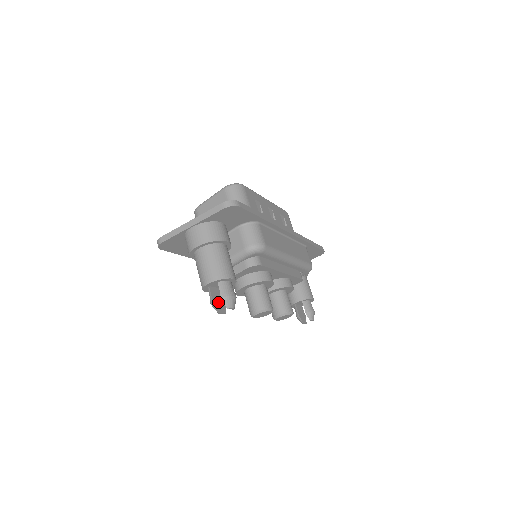
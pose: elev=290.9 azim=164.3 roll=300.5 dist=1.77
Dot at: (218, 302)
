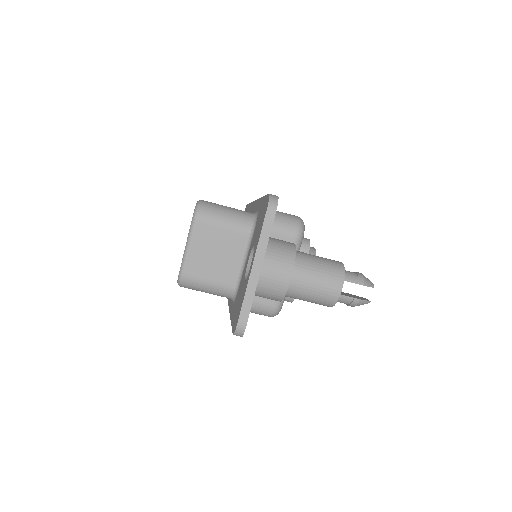
Dot at: (355, 297)
